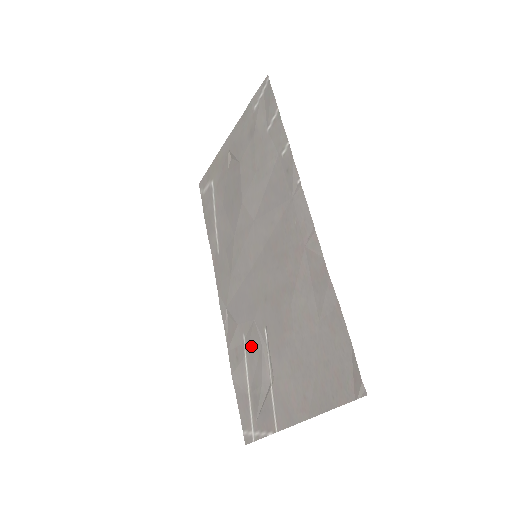
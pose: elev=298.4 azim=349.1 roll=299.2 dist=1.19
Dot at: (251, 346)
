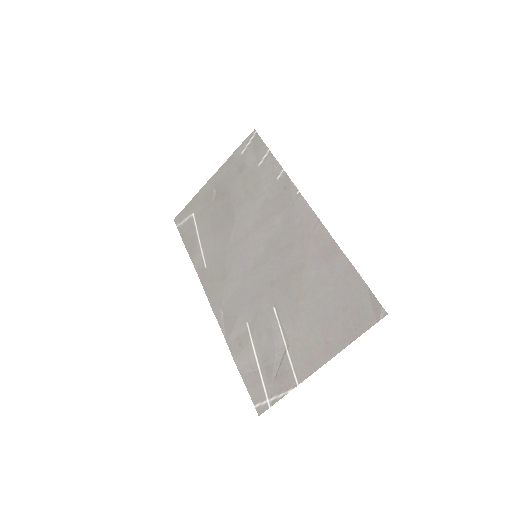
Dot at: (258, 328)
